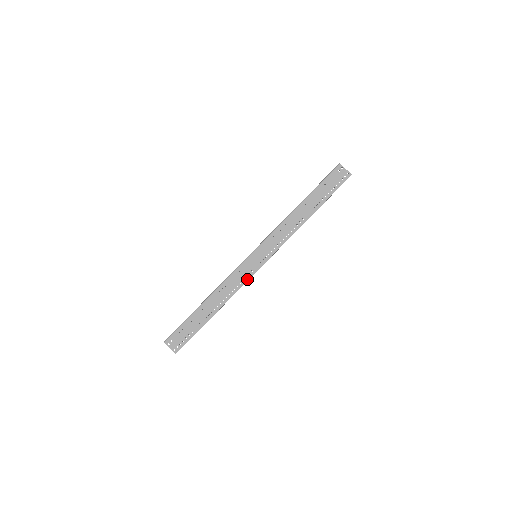
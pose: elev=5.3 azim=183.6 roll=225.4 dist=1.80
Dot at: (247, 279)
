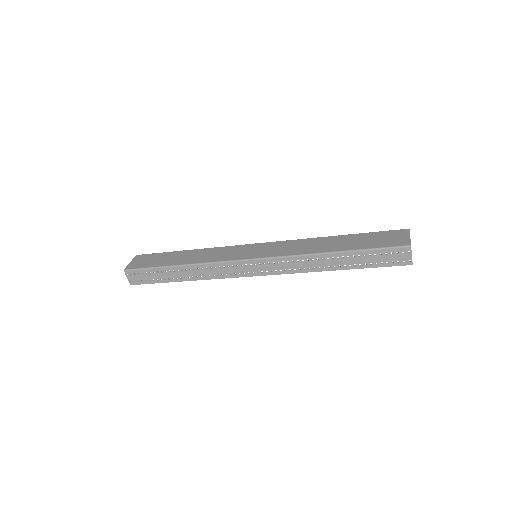
Dot at: (231, 276)
